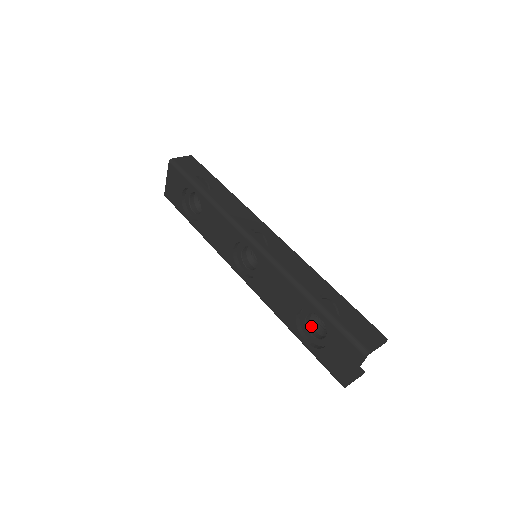
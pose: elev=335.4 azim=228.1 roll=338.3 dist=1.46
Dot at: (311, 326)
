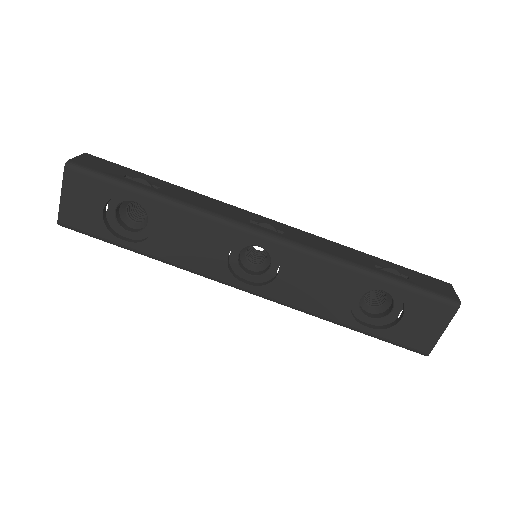
Dot at: (362, 309)
